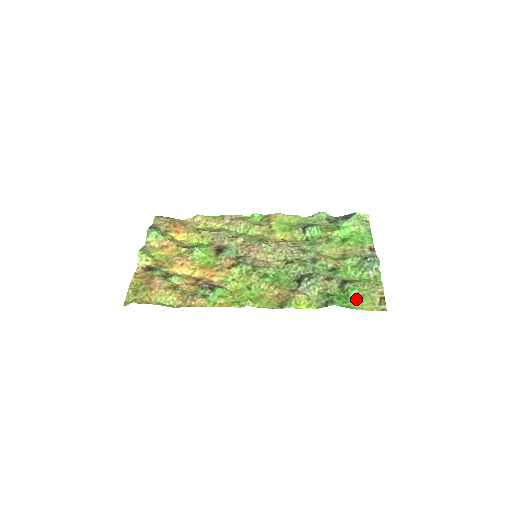
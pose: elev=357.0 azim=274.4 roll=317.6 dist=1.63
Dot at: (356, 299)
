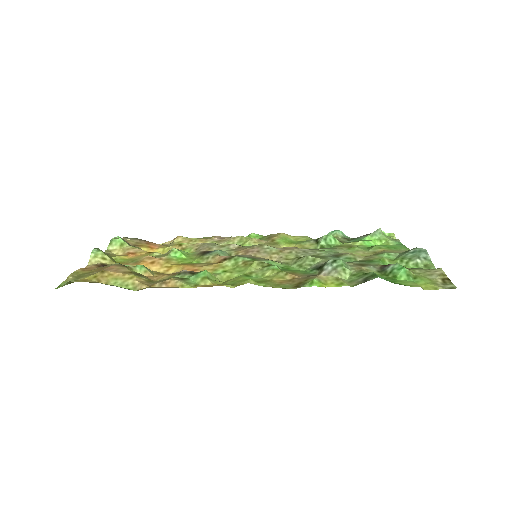
Dot at: (407, 279)
